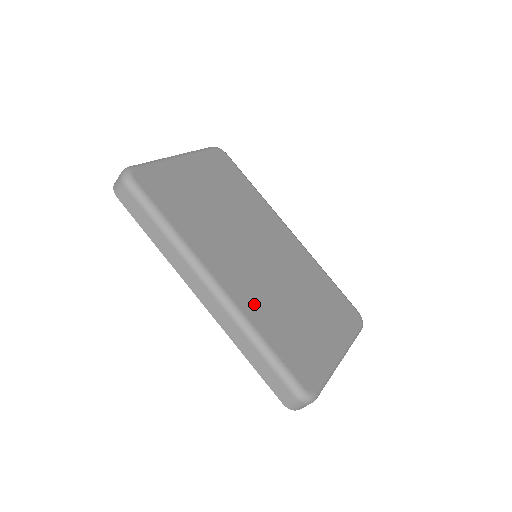
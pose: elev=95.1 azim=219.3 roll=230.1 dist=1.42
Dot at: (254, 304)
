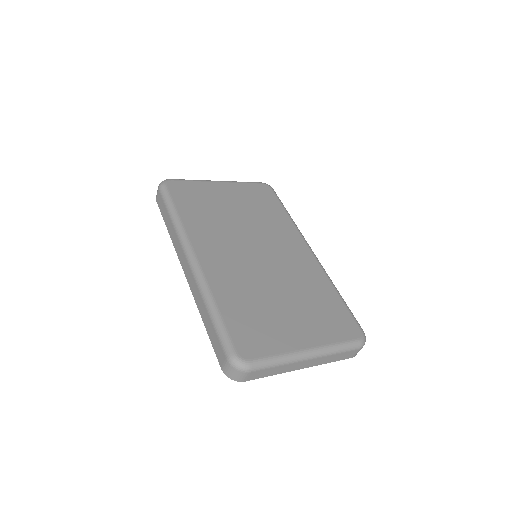
Dot at: (224, 281)
